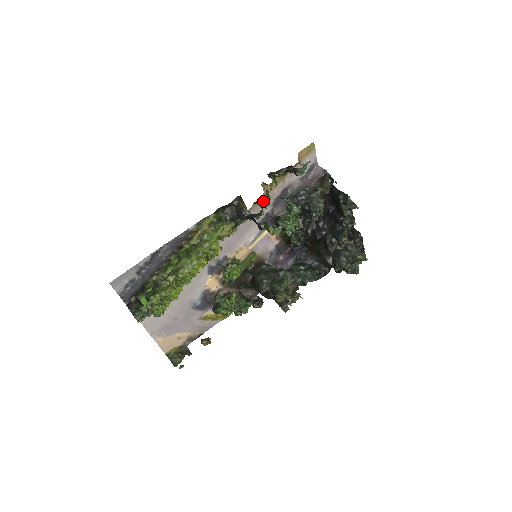
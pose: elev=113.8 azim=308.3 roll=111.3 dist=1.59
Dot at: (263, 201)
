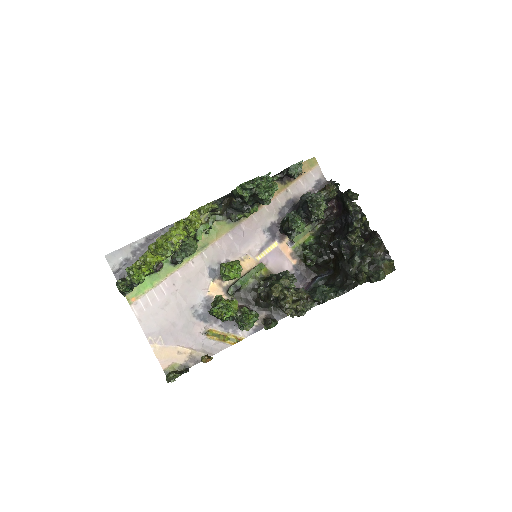
Dot at: (265, 208)
